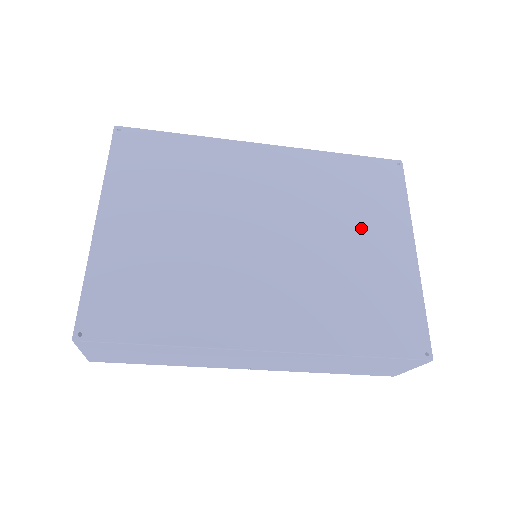
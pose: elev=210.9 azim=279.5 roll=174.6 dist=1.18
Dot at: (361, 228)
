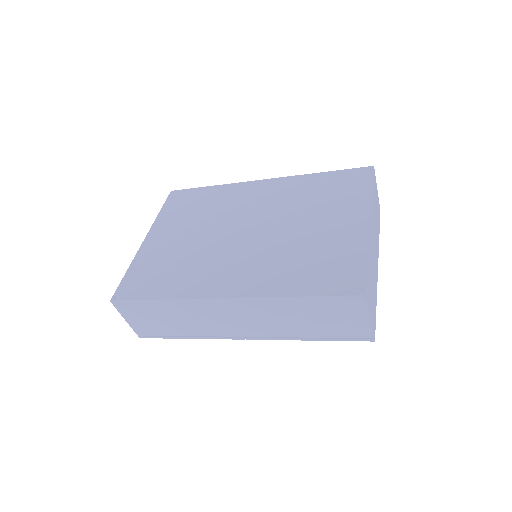
Dot at: (324, 215)
